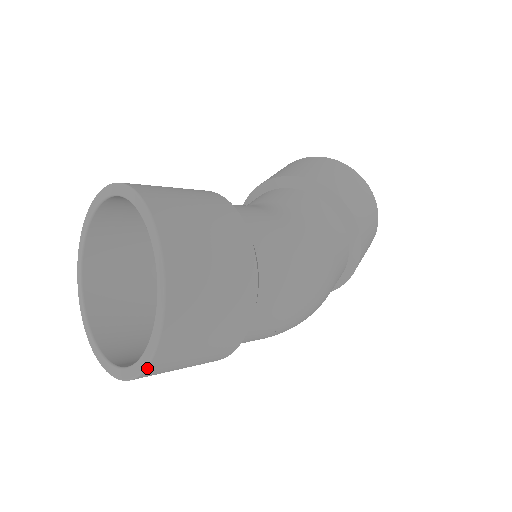
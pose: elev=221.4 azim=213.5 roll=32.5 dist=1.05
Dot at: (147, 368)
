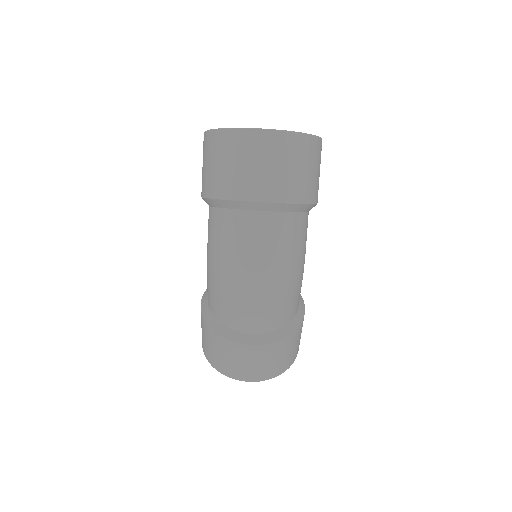
Dot at: (271, 130)
